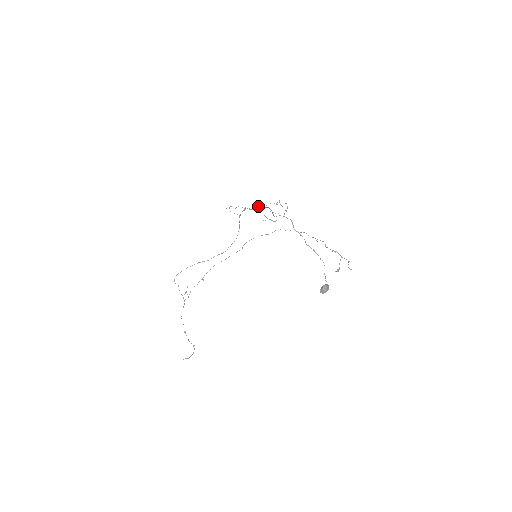
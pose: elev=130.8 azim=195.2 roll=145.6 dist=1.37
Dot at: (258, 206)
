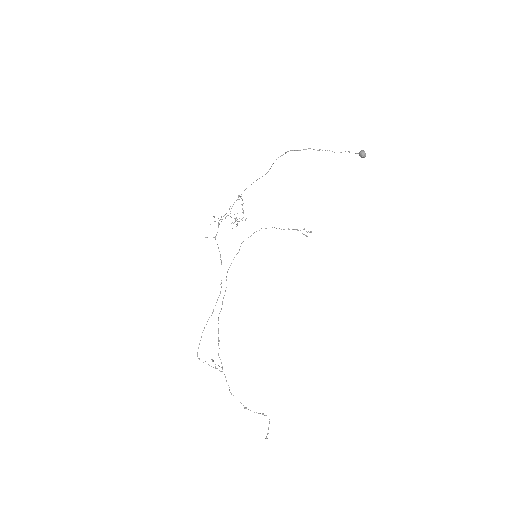
Dot at: (229, 209)
